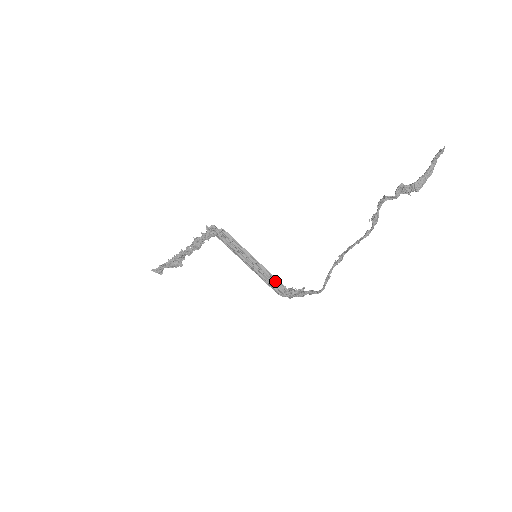
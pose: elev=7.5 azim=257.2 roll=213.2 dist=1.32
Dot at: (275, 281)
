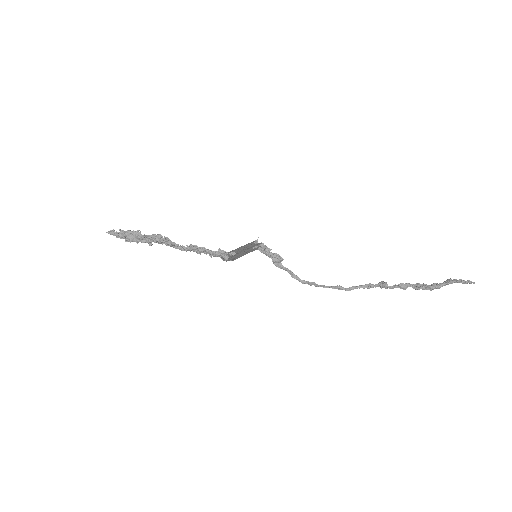
Dot at: occluded
